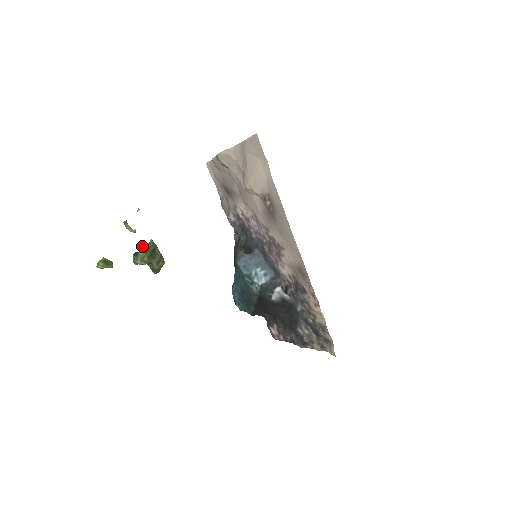
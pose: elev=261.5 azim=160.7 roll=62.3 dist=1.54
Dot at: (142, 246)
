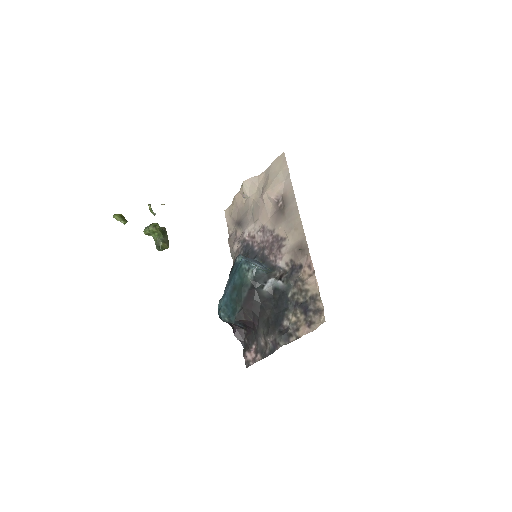
Dot at: occluded
